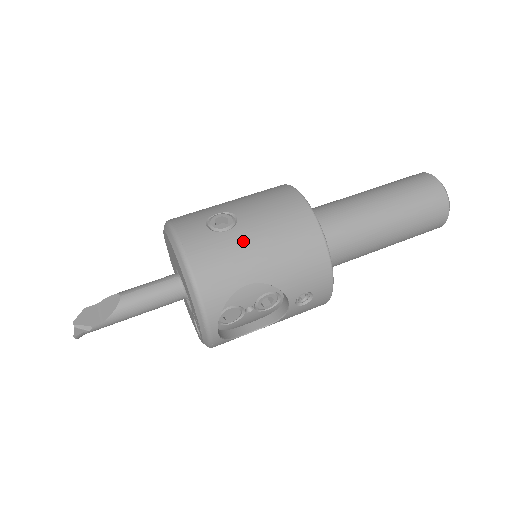
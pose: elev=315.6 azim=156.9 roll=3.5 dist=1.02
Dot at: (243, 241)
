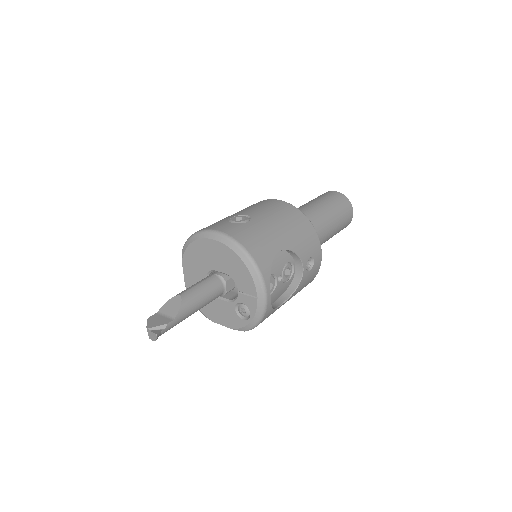
Dot at: (263, 224)
